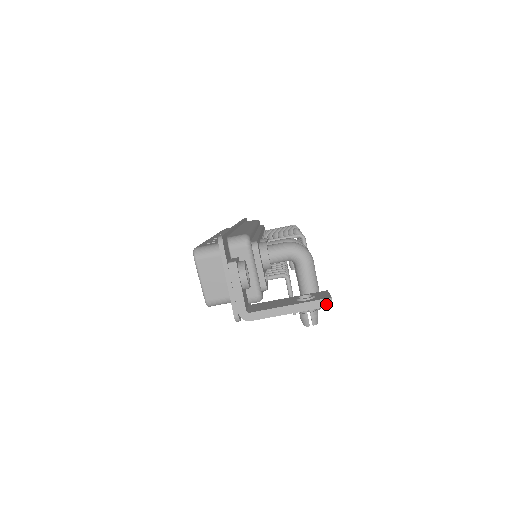
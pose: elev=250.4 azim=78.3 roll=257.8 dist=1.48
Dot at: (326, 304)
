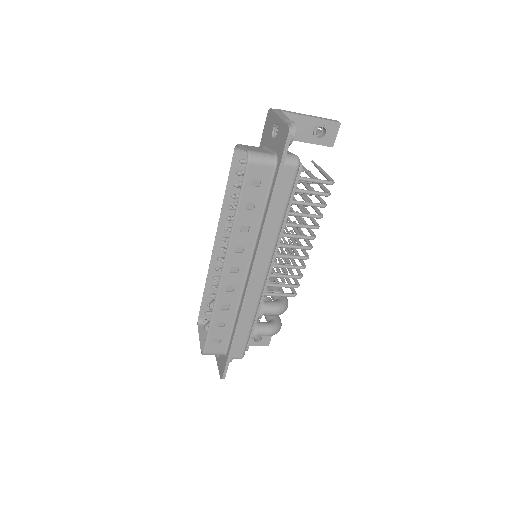
Dot at: (264, 343)
